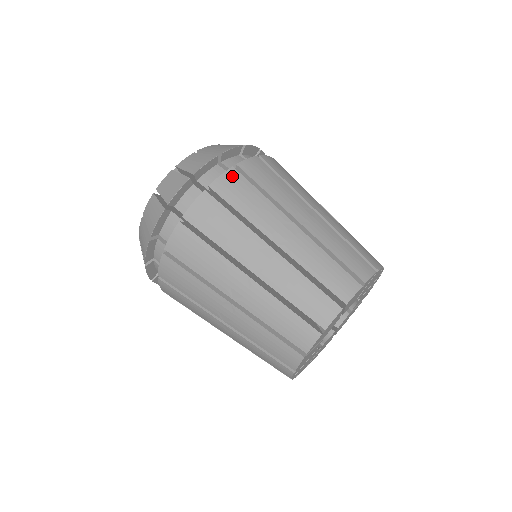
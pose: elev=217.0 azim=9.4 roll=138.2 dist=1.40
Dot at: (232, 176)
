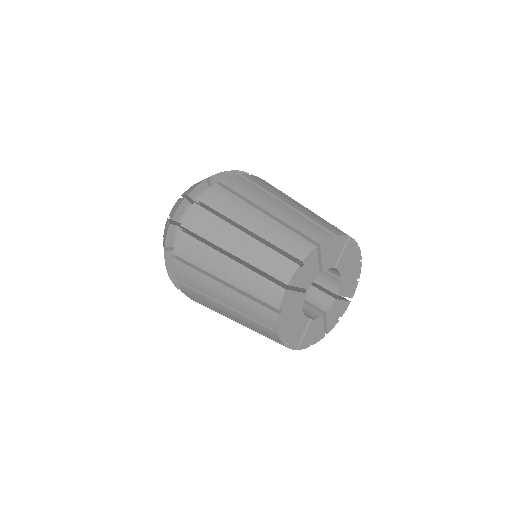
Dot at: (237, 178)
